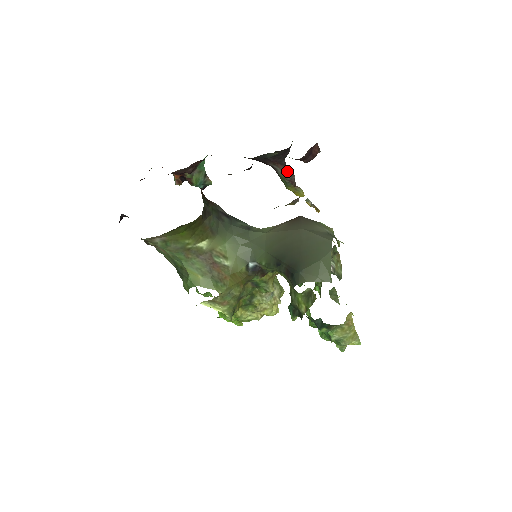
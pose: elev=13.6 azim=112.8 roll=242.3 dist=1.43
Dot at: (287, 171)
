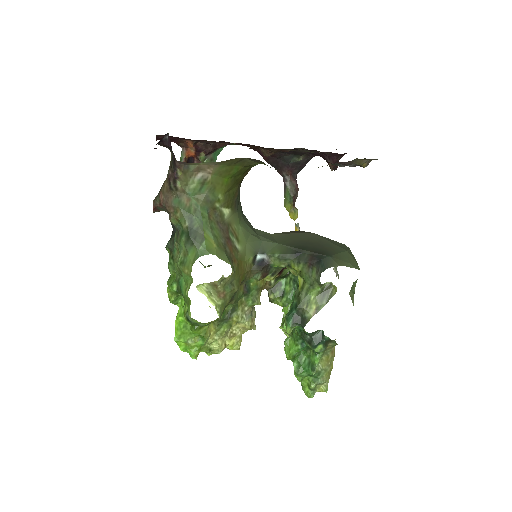
Dot at: (295, 186)
